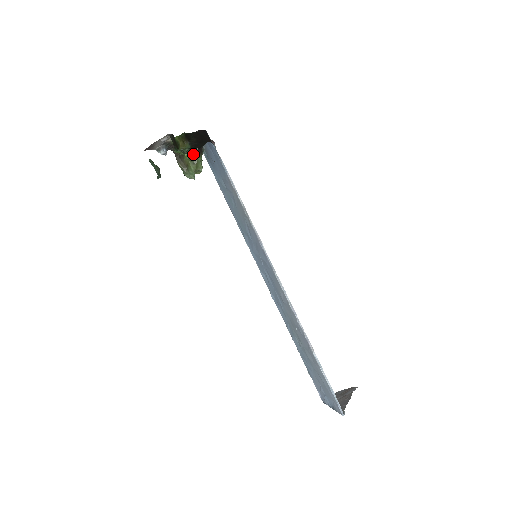
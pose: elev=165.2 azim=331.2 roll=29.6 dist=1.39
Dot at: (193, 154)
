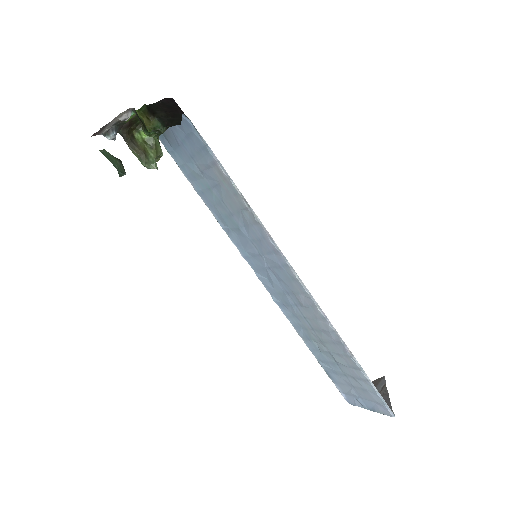
Dot at: occluded
